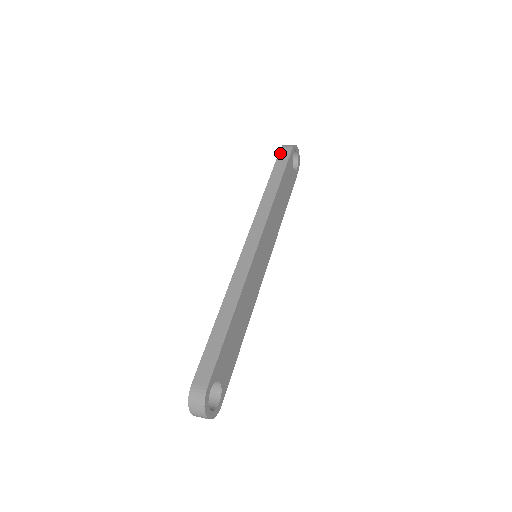
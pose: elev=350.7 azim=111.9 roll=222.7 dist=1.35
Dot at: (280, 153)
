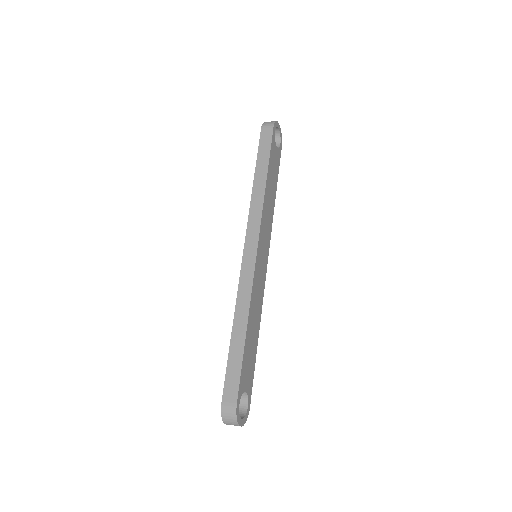
Dot at: (261, 135)
